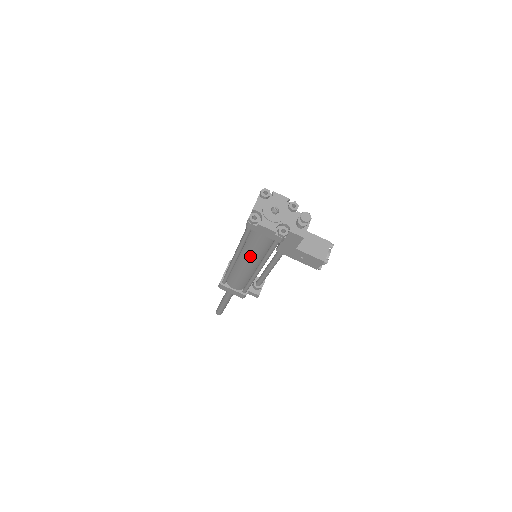
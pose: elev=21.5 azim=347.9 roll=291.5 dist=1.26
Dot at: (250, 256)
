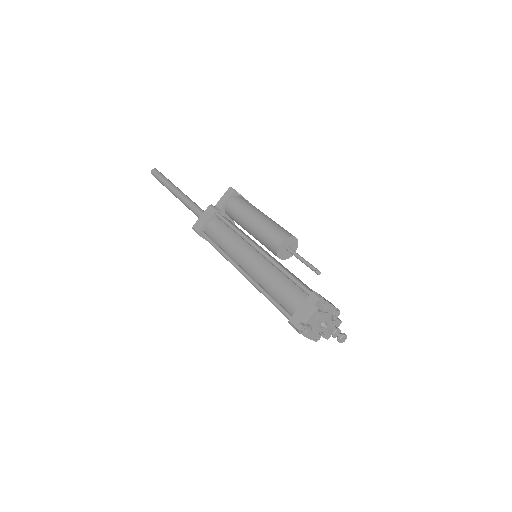
Dot at: occluded
